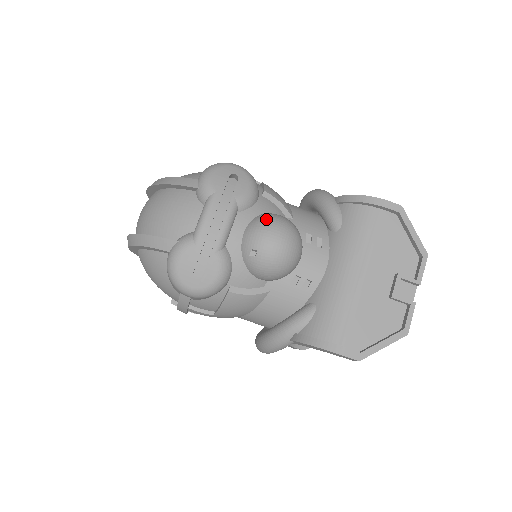
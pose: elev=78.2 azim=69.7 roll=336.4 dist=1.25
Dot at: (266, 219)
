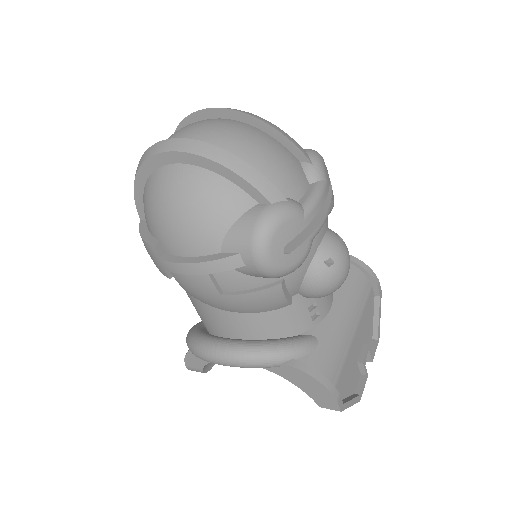
Dot at: occluded
